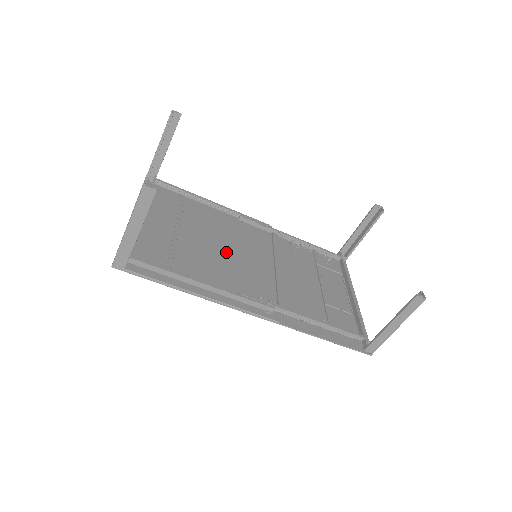
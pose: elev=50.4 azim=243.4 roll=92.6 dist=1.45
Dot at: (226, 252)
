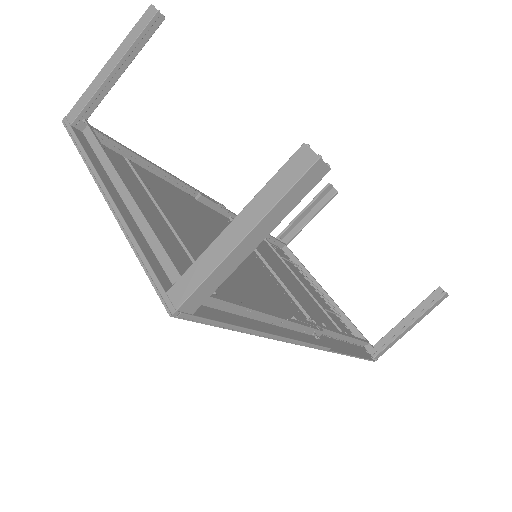
Dot at: occluded
